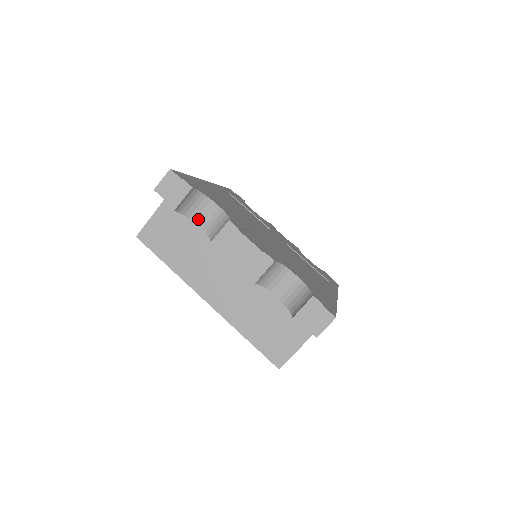
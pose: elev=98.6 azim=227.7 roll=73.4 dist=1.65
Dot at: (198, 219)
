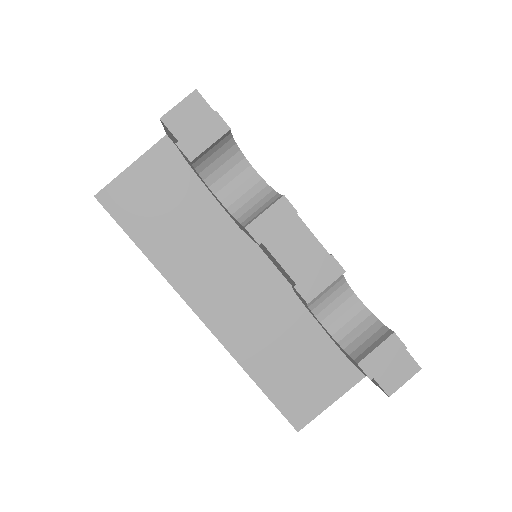
Dot at: (218, 185)
